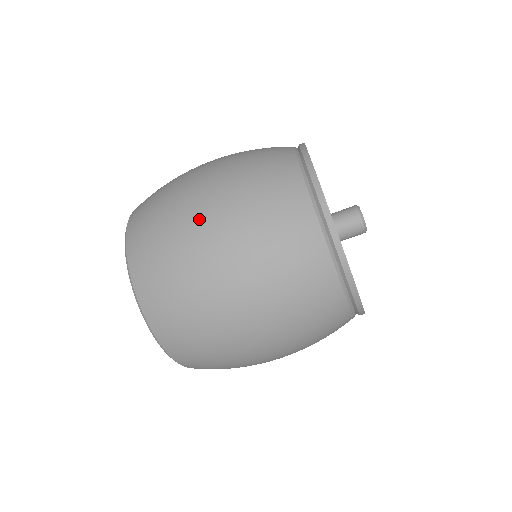
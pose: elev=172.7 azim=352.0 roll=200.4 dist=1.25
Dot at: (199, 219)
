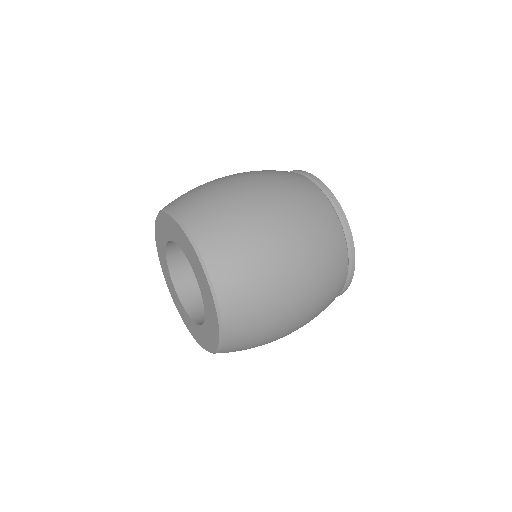
Dot at: (254, 197)
